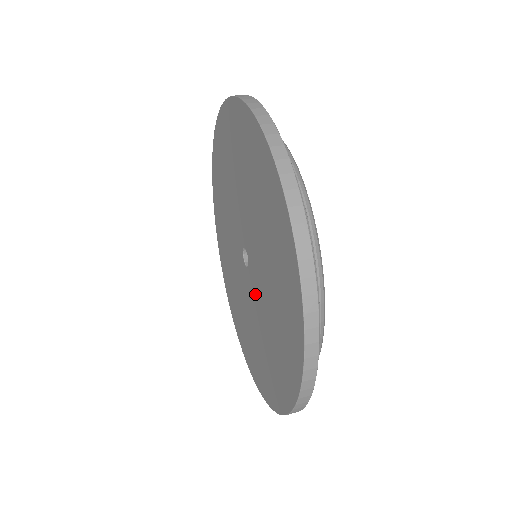
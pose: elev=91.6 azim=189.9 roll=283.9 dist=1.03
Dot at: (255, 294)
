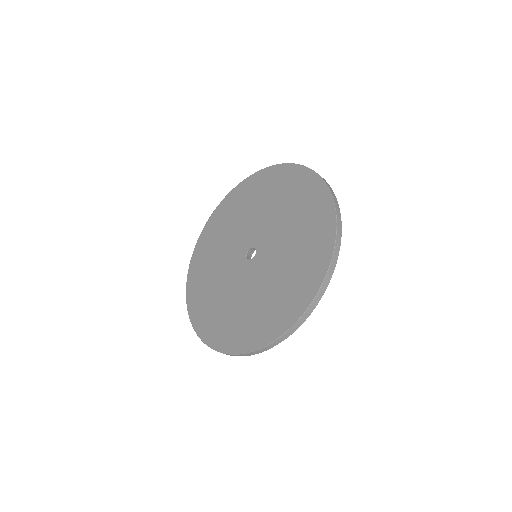
Dot at: (267, 260)
